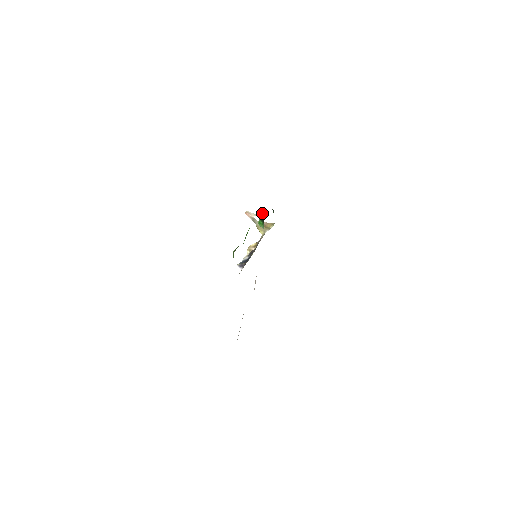
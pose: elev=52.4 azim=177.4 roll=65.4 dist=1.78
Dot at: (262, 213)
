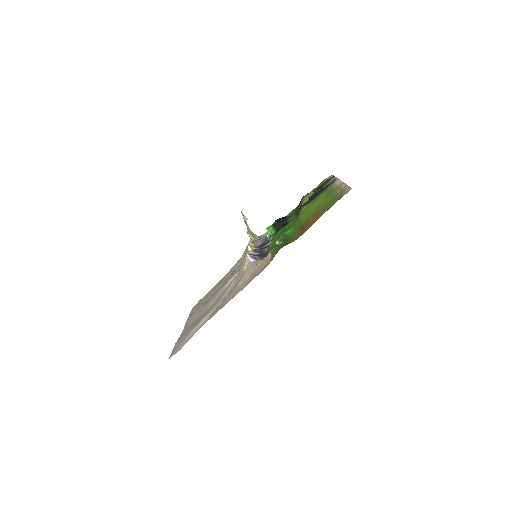
Dot at: (278, 222)
